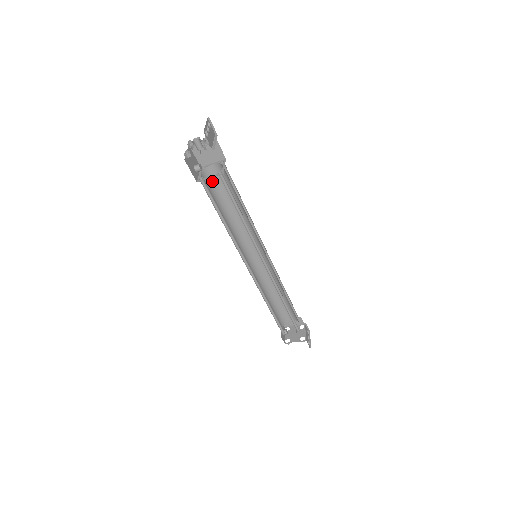
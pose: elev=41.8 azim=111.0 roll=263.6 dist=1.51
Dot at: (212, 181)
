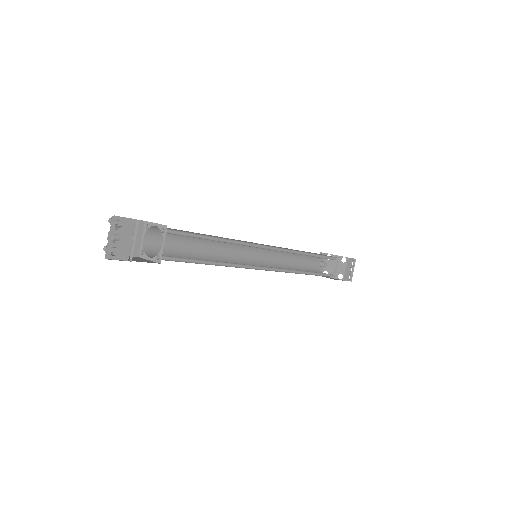
Dot at: occluded
